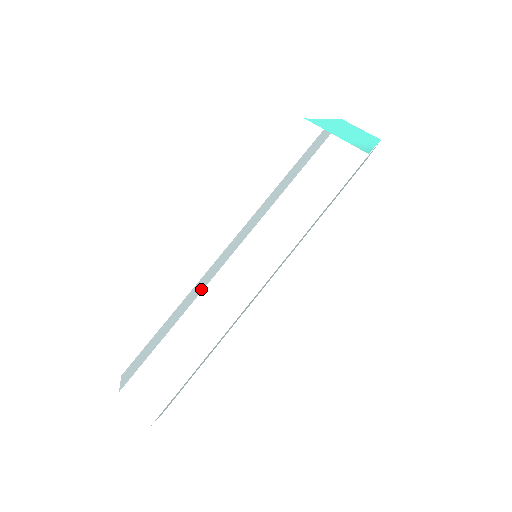
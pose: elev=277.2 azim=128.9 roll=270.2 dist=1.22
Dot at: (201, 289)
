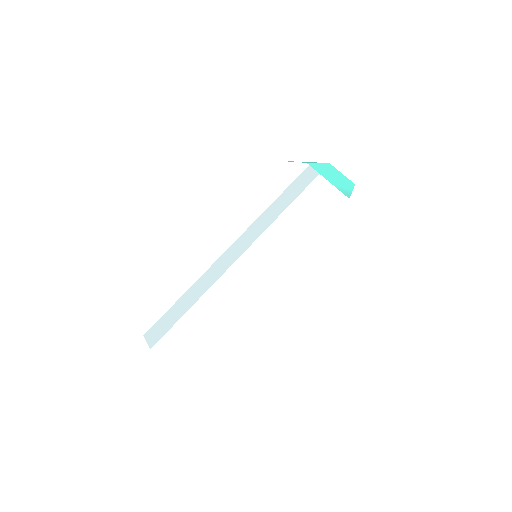
Dot at: (216, 278)
